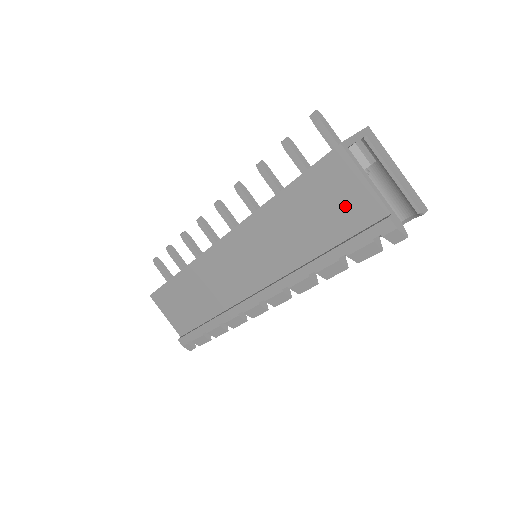
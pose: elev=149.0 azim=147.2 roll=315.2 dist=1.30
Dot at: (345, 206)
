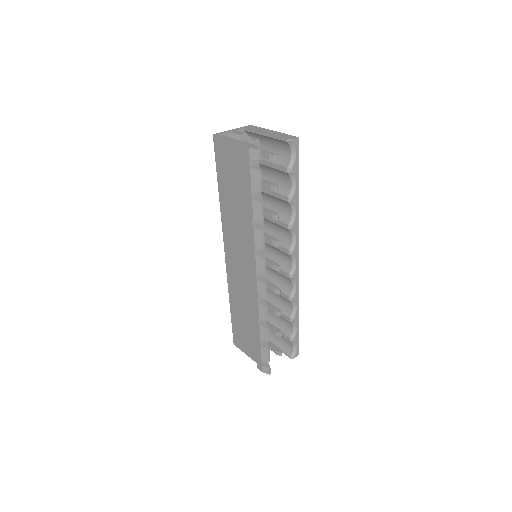
Dot at: (235, 165)
